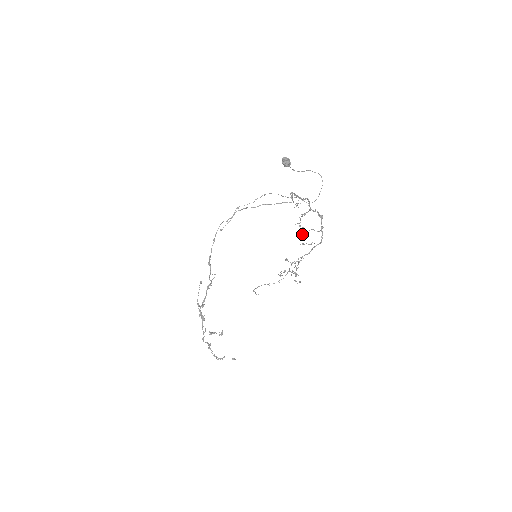
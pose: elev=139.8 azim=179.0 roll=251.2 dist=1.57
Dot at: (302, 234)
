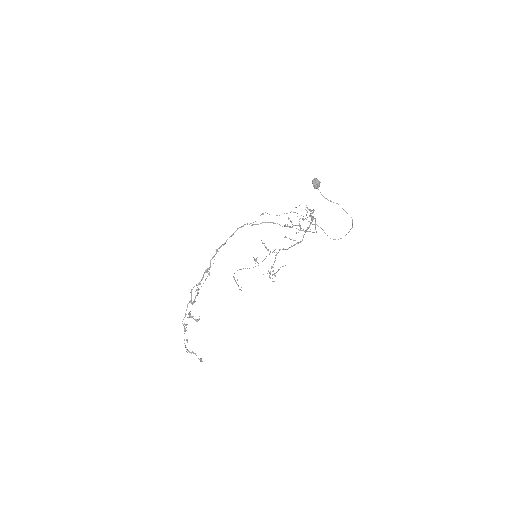
Dot at: occluded
